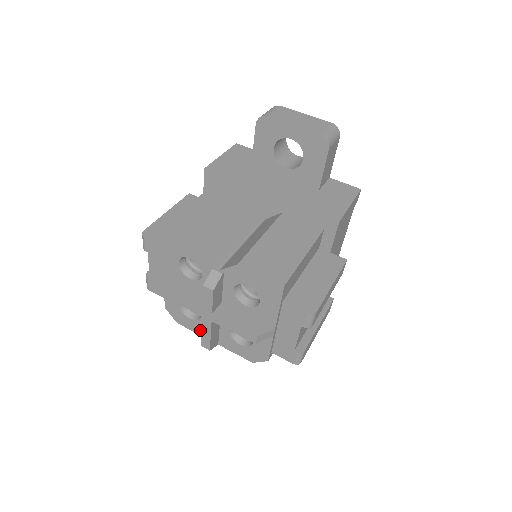
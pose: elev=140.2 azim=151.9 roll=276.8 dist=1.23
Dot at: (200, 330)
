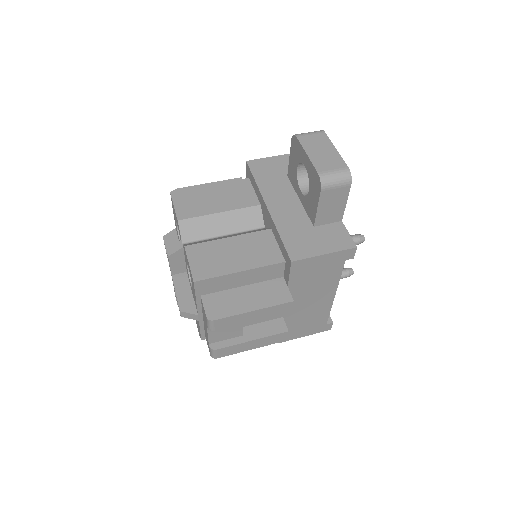
Dot at: occluded
